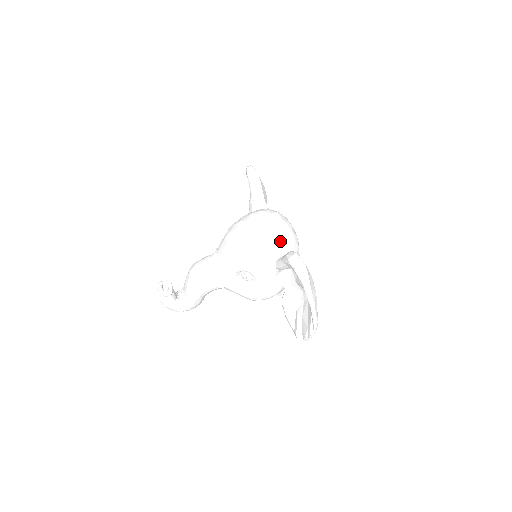
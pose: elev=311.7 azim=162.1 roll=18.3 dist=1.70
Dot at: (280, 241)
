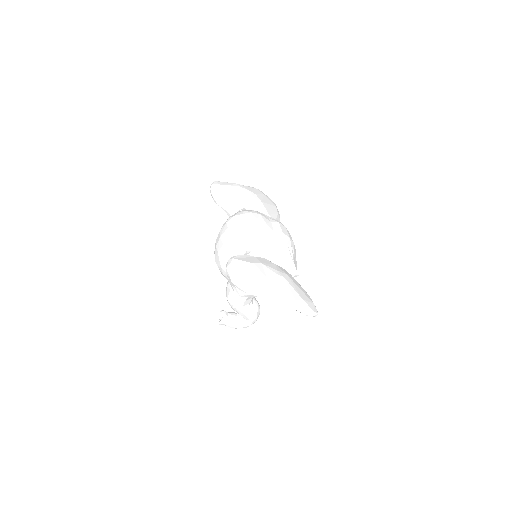
Dot at: (235, 246)
